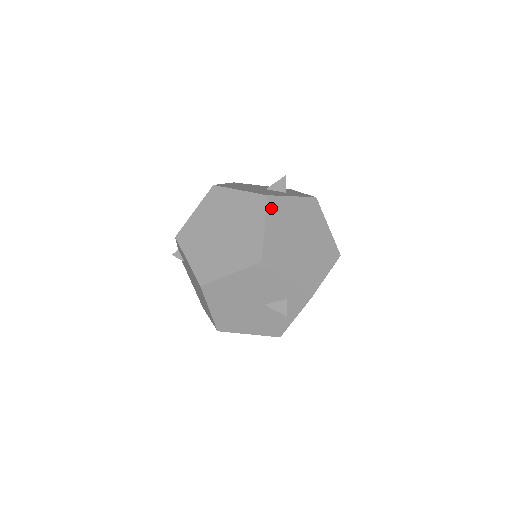
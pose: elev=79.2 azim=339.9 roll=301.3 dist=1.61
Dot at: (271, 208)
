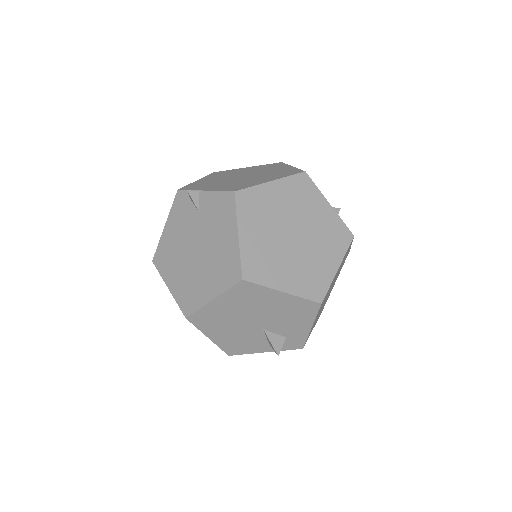
Dot at: occluded
